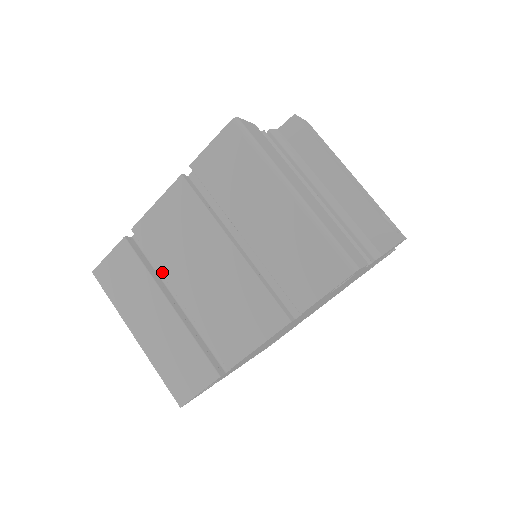
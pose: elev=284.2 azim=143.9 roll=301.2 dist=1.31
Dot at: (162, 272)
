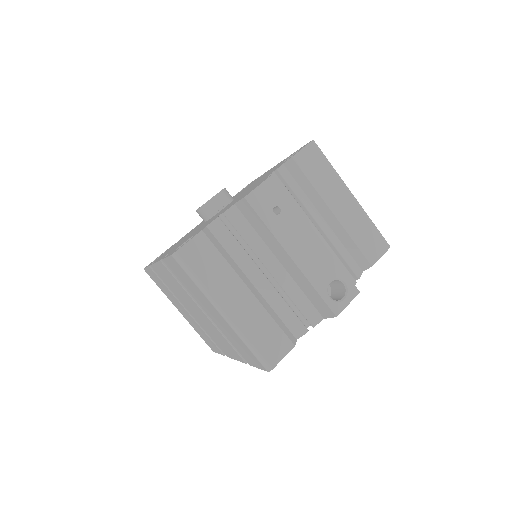
Dot at: (176, 296)
